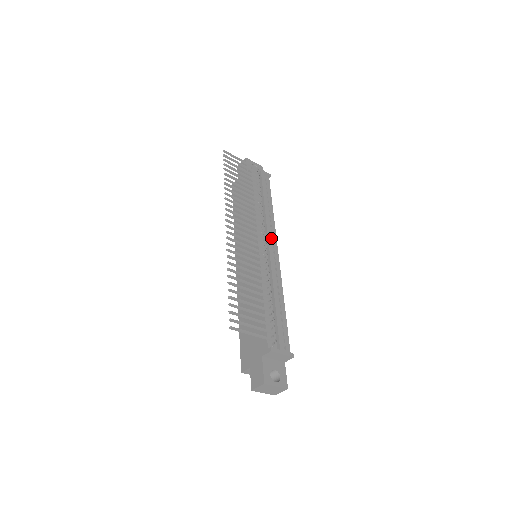
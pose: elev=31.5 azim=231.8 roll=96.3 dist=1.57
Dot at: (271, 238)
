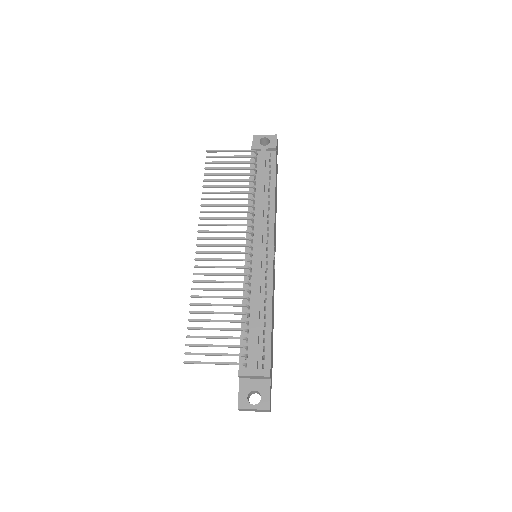
Dot at: (262, 234)
